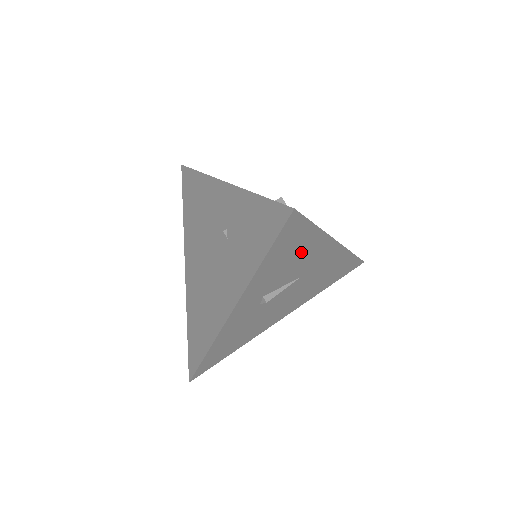
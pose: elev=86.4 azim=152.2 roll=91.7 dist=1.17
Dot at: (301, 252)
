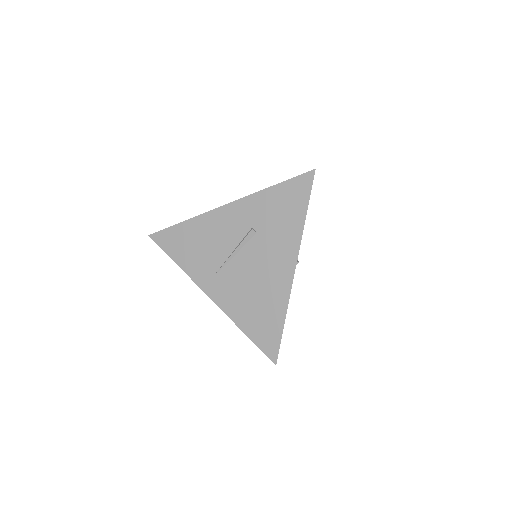
Dot at: occluded
